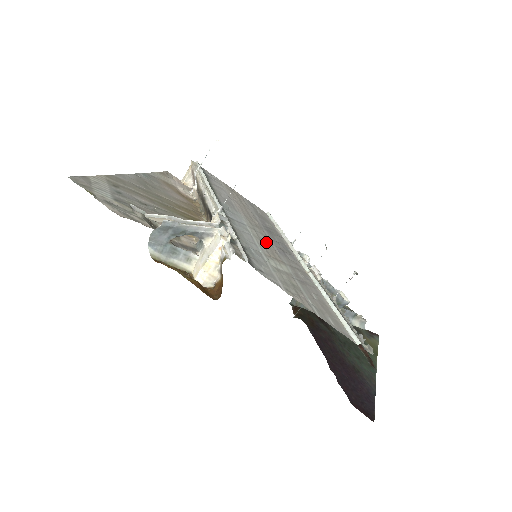
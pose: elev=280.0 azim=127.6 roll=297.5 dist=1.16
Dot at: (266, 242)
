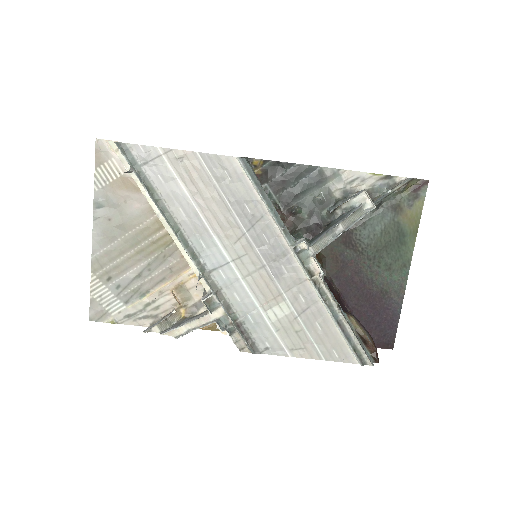
Dot at: (257, 272)
